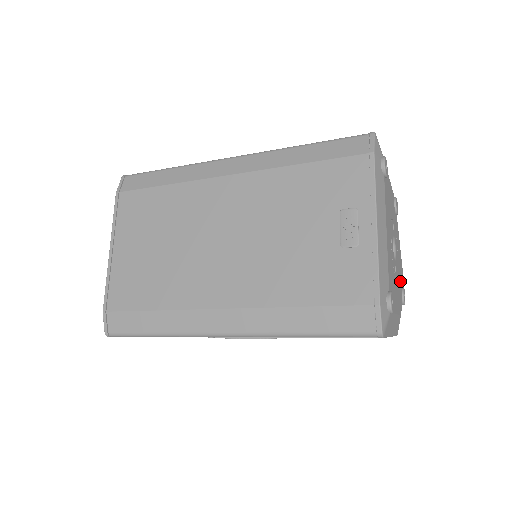
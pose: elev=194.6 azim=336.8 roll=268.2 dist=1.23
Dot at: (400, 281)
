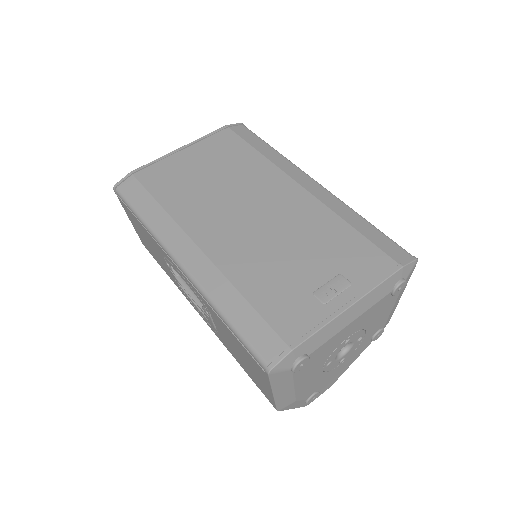
Dot at: (323, 383)
